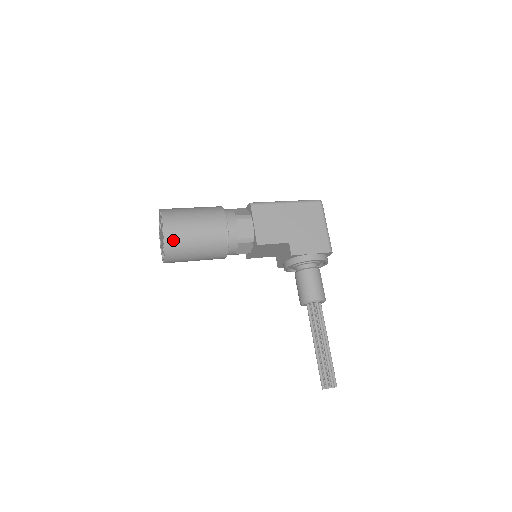
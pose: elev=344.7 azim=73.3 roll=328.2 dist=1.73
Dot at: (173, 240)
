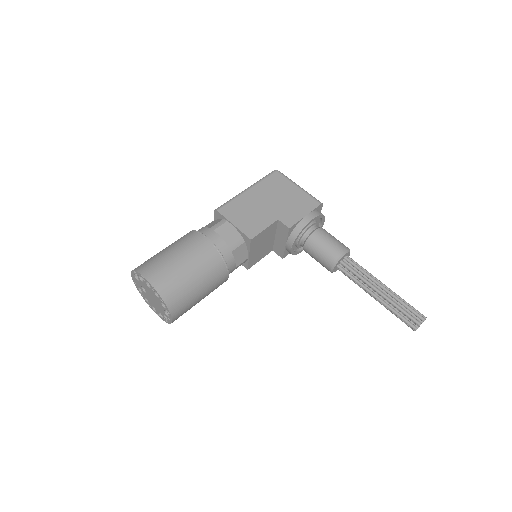
Dot at: (166, 287)
